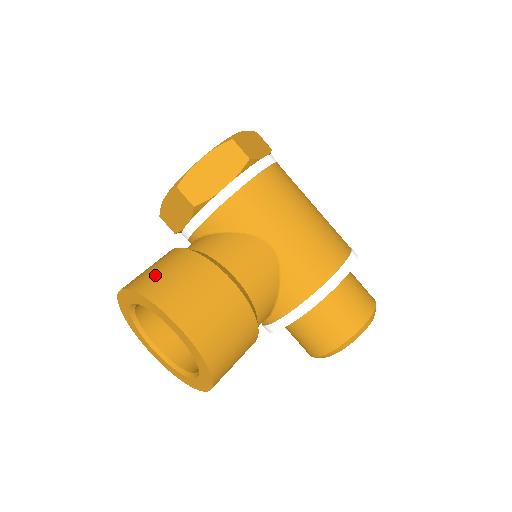
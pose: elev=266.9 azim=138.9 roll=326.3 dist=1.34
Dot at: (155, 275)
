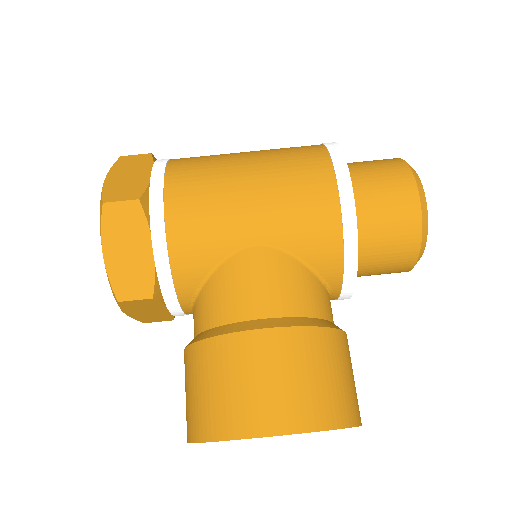
Dot at: (195, 405)
